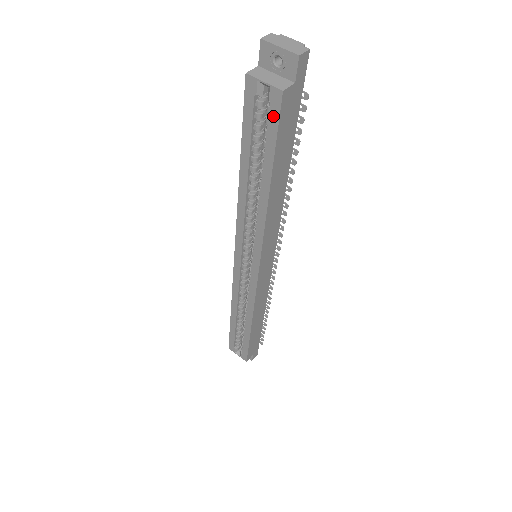
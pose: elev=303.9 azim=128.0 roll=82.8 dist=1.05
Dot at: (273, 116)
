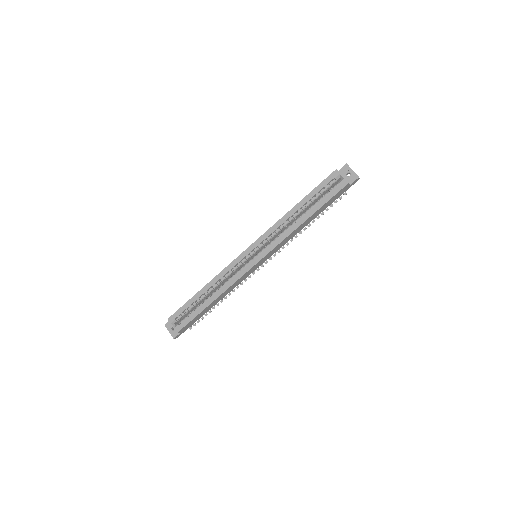
Dot at: (336, 189)
